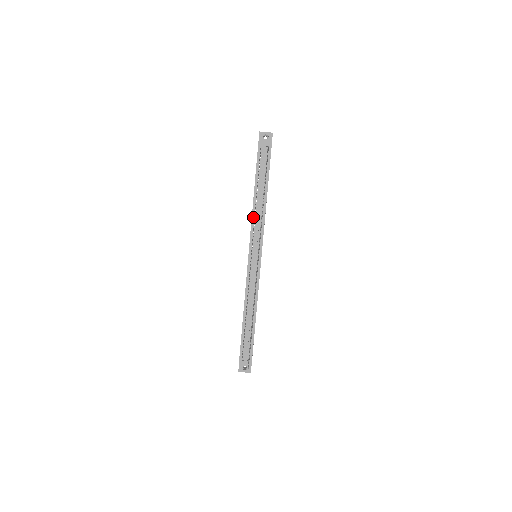
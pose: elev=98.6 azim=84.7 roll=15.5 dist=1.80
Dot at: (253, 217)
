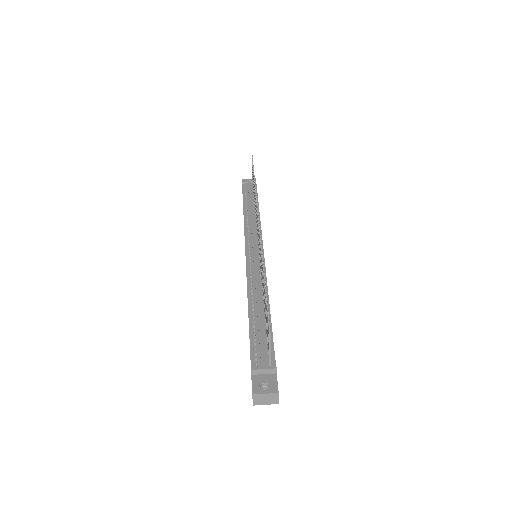
Dot at: (245, 223)
